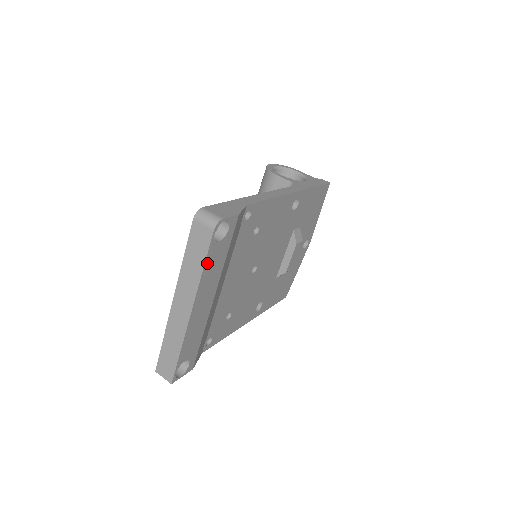
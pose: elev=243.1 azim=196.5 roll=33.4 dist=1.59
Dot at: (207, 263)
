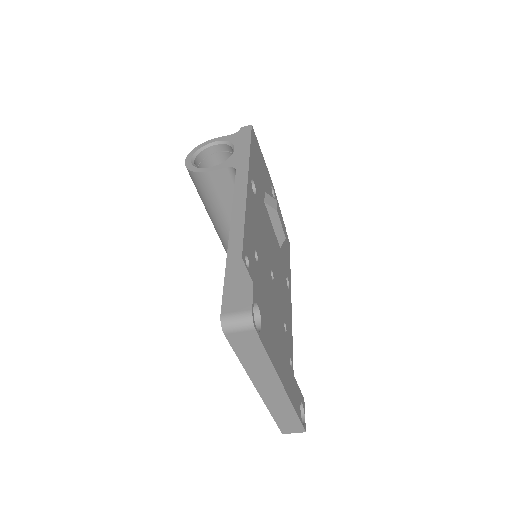
Dot at: (267, 350)
